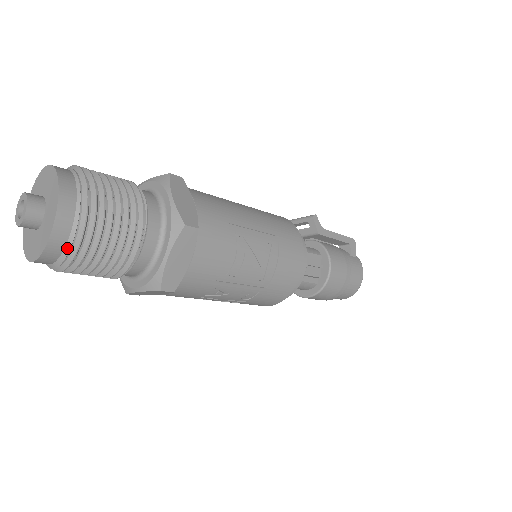
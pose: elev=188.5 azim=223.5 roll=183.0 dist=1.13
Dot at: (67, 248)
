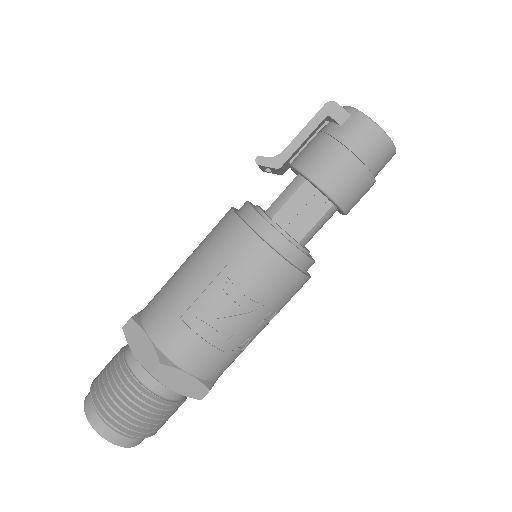
Dot at: (133, 439)
